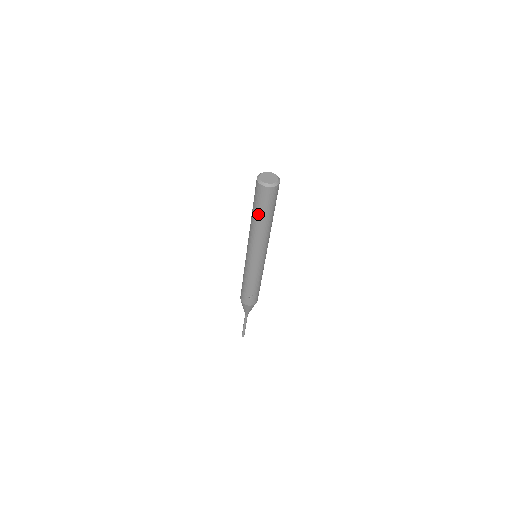
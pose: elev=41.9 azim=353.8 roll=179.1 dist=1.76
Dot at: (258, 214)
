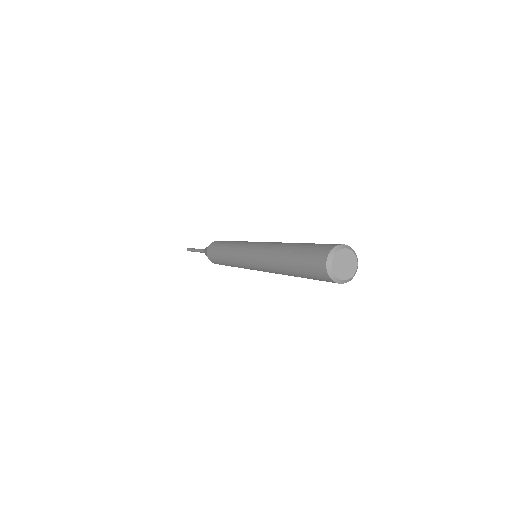
Dot at: (298, 275)
